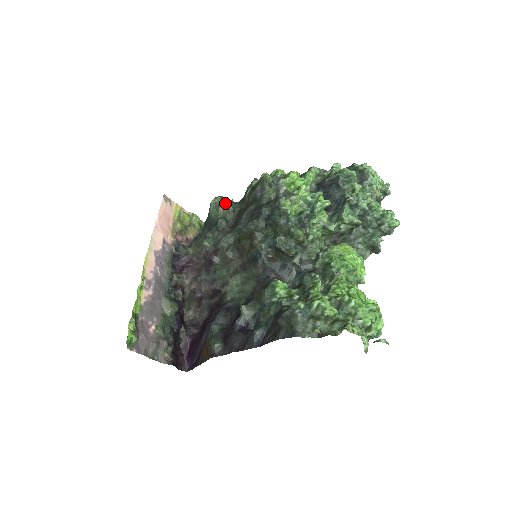
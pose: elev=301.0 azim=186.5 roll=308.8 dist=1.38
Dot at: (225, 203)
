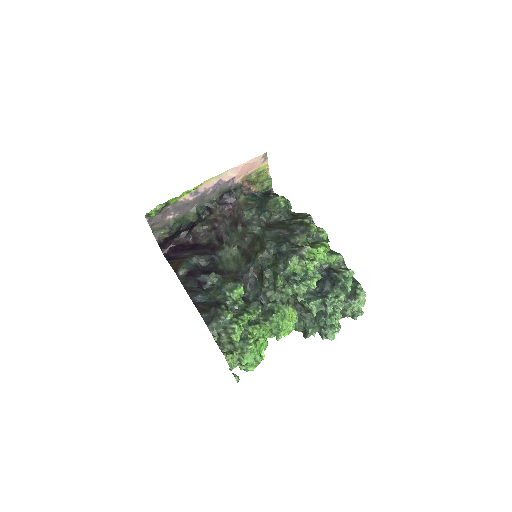
Dot at: (282, 207)
